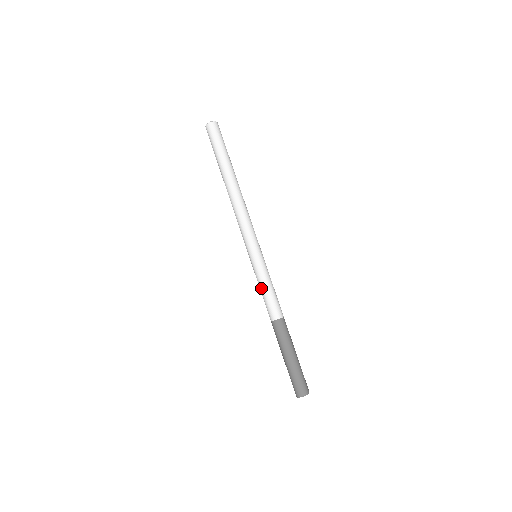
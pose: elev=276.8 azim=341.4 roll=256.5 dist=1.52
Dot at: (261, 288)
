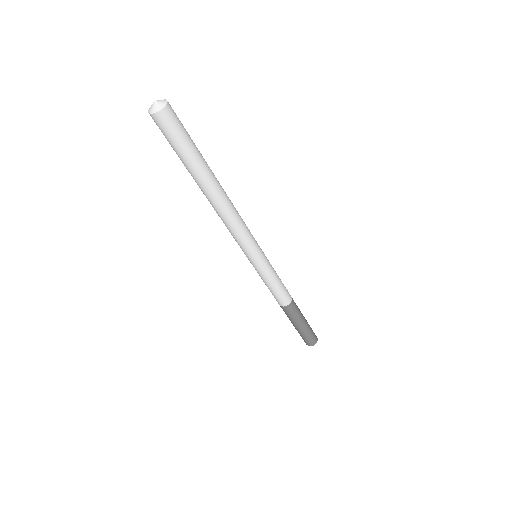
Dot at: occluded
